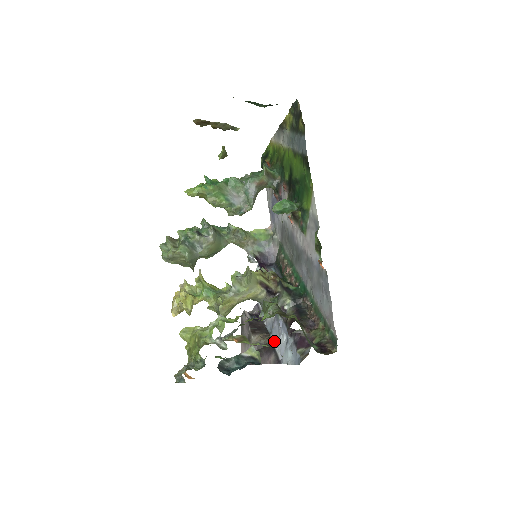
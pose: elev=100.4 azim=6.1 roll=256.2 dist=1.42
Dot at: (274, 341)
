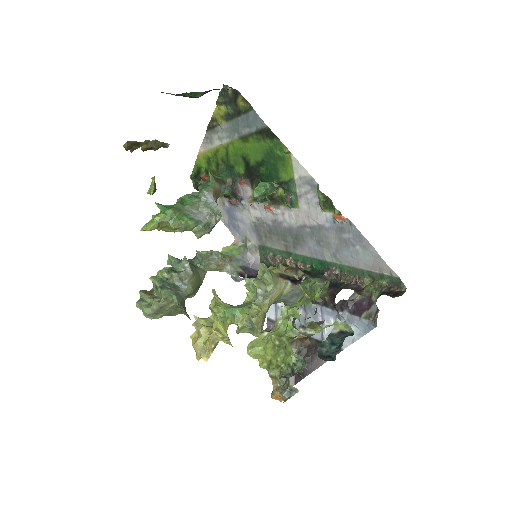
Dot at: (317, 336)
